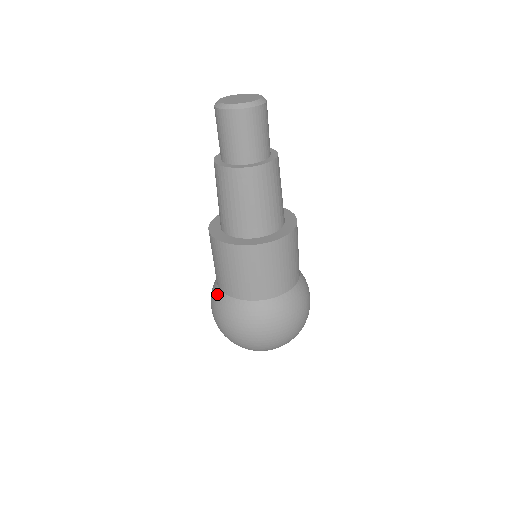
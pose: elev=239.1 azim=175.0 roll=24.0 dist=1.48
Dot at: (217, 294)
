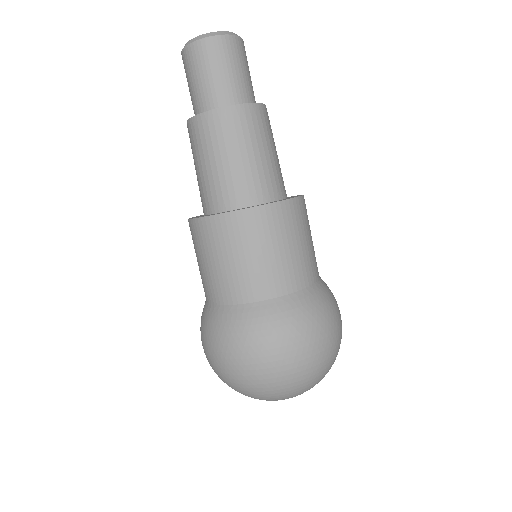
Dot at: occluded
